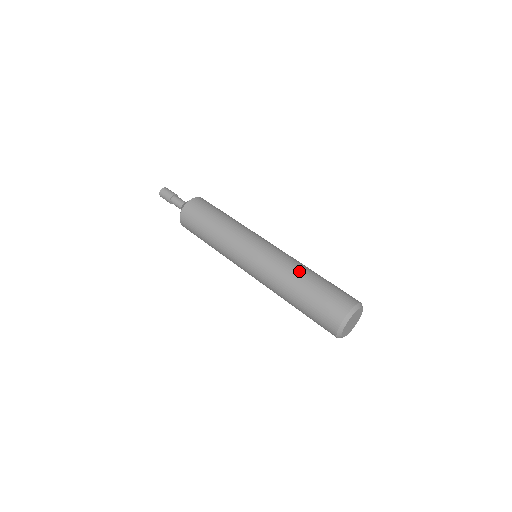
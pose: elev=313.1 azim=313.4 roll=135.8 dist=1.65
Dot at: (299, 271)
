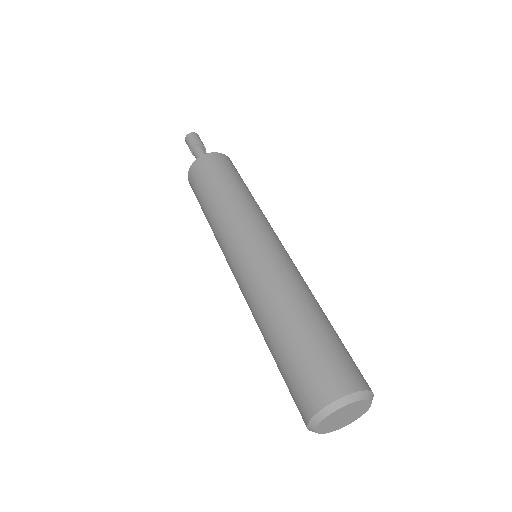
Dot at: (274, 310)
